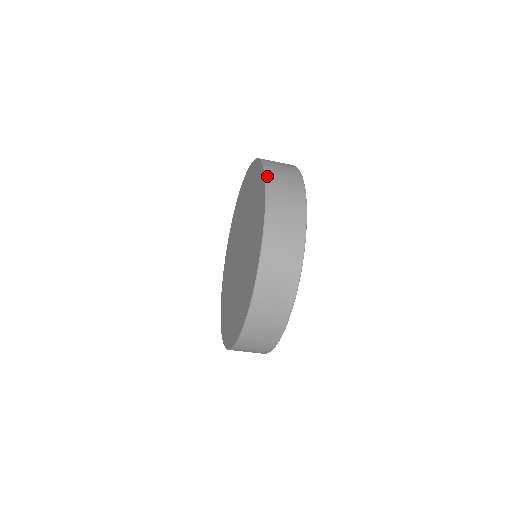
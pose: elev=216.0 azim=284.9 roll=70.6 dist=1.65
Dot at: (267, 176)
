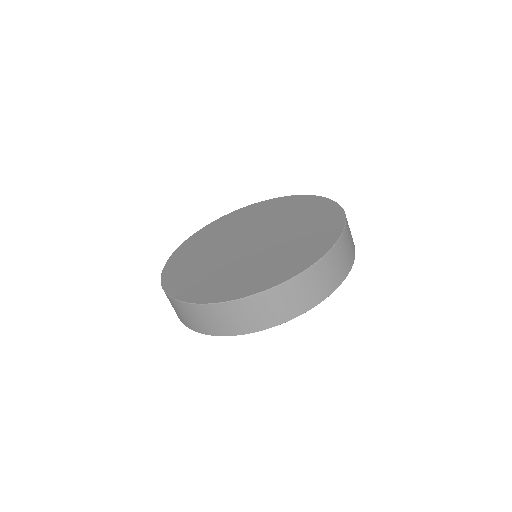
Dot at: (321, 197)
